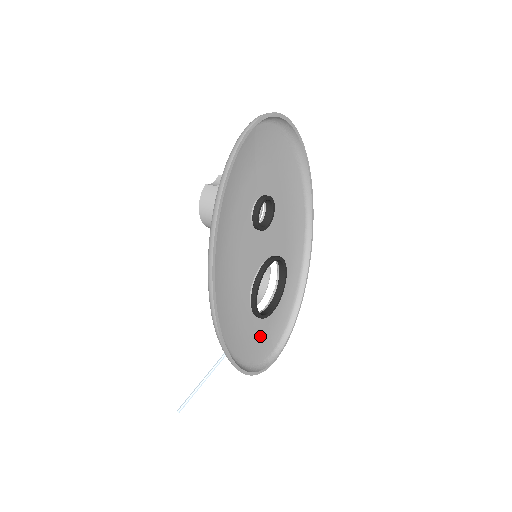
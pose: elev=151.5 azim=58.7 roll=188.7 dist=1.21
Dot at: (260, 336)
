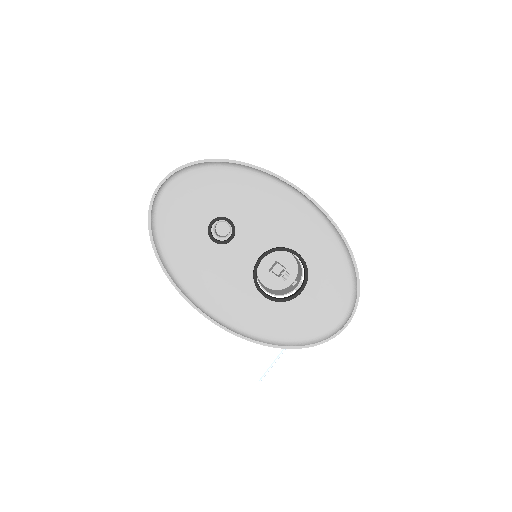
Dot at: (306, 314)
